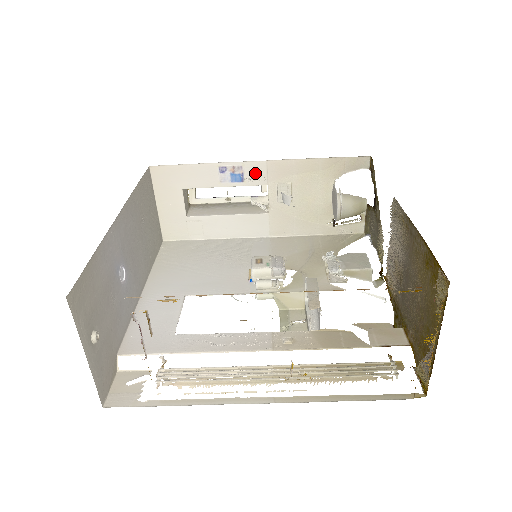
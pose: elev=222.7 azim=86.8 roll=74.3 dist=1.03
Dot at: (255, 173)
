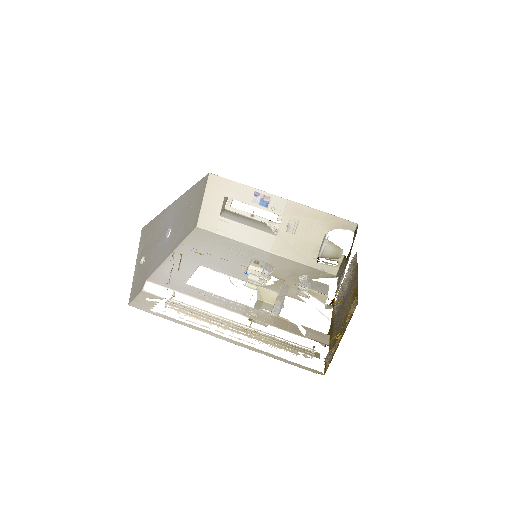
Dot at: (277, 205)
